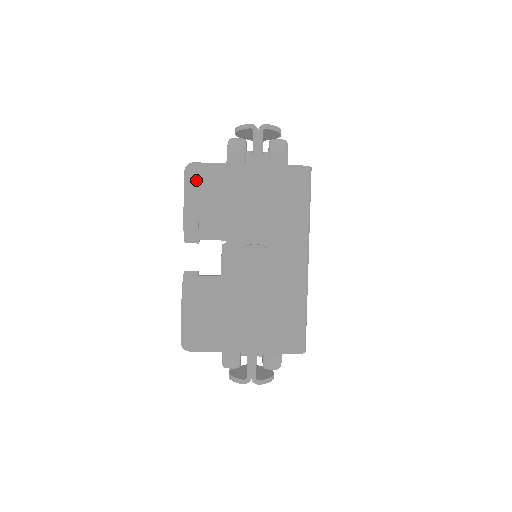
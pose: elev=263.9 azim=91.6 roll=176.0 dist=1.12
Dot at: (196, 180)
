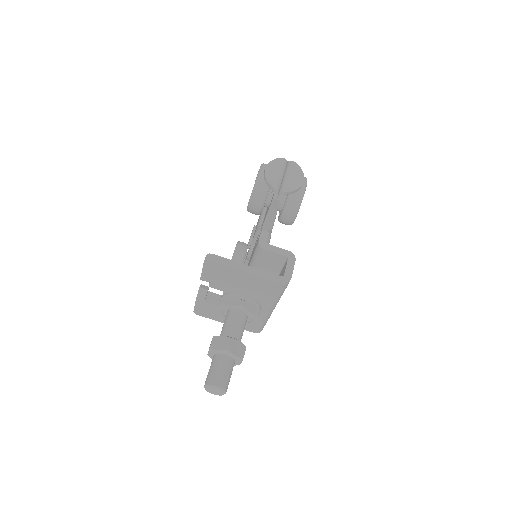
Dot at: (211, 267)
